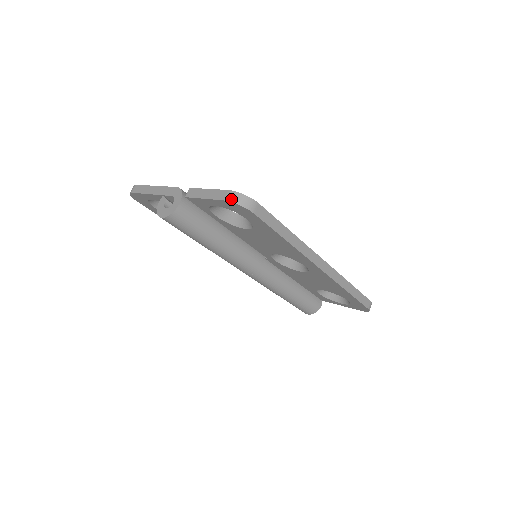
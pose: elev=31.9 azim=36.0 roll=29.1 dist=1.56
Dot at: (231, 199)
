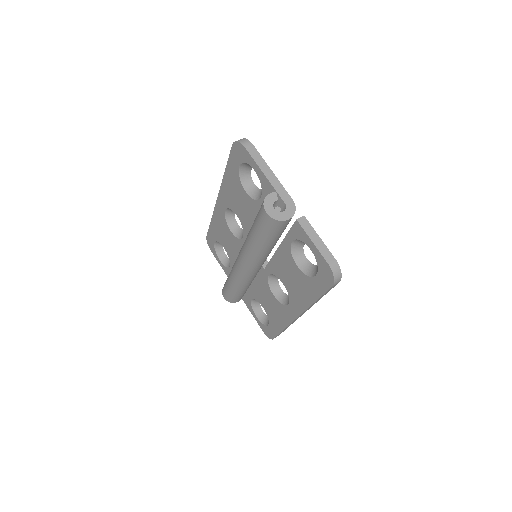
Dot at: (333, 268)
